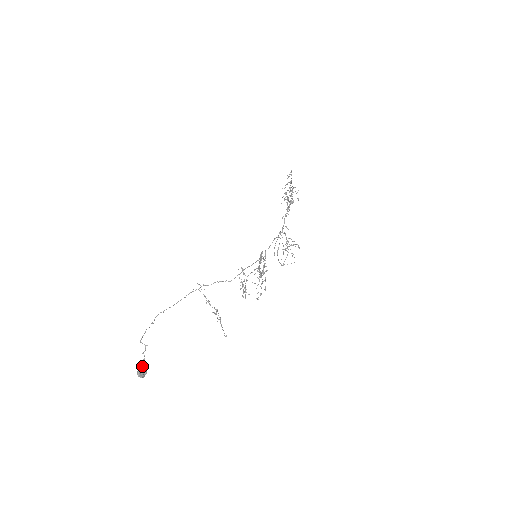
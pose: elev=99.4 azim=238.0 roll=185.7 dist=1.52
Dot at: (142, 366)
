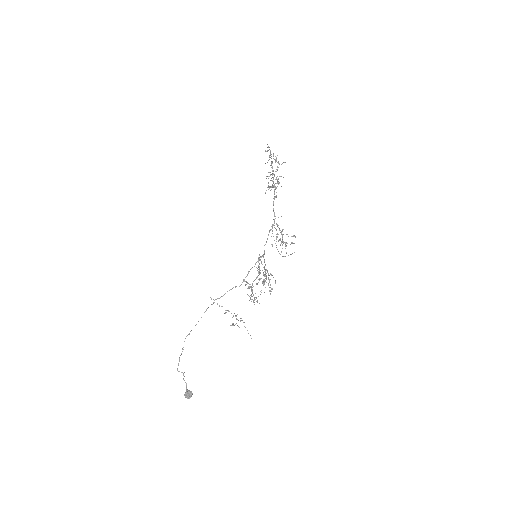
Dot at: (186, 390)
